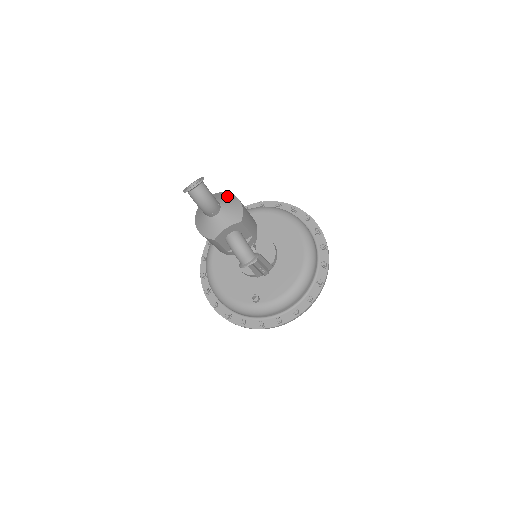
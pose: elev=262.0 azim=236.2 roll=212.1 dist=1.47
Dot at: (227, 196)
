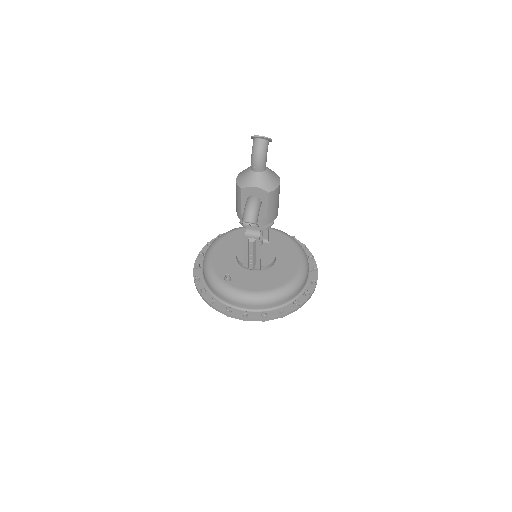
Dot at: (275, 173)
